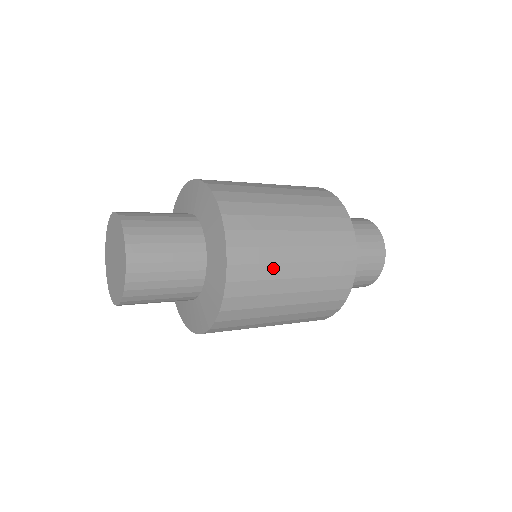
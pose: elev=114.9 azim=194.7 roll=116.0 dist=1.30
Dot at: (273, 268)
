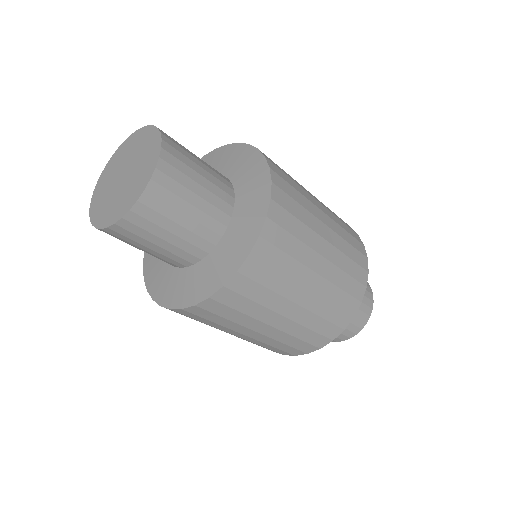
Dot at: (247, 319)
